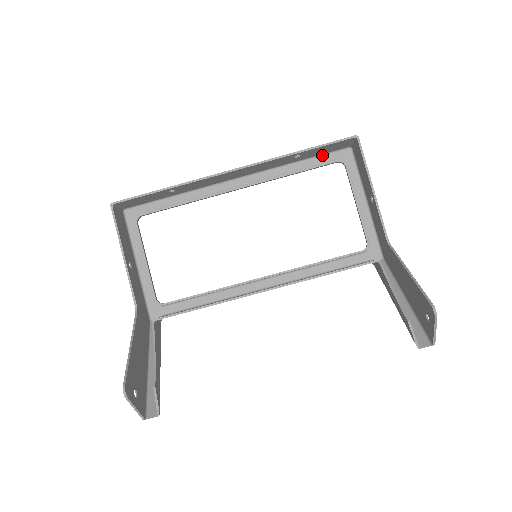
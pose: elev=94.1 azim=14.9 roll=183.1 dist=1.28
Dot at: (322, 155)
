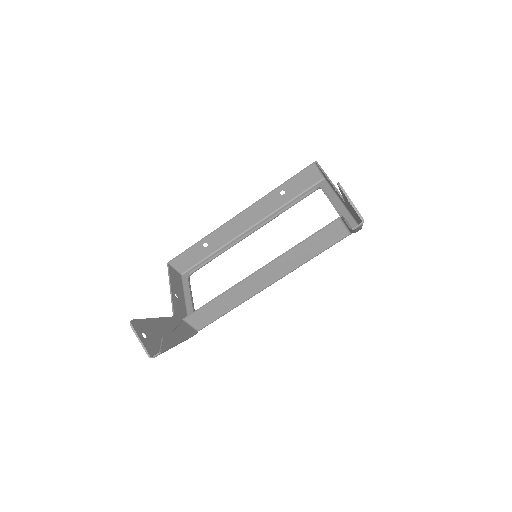
Dot at: (306, 191)
